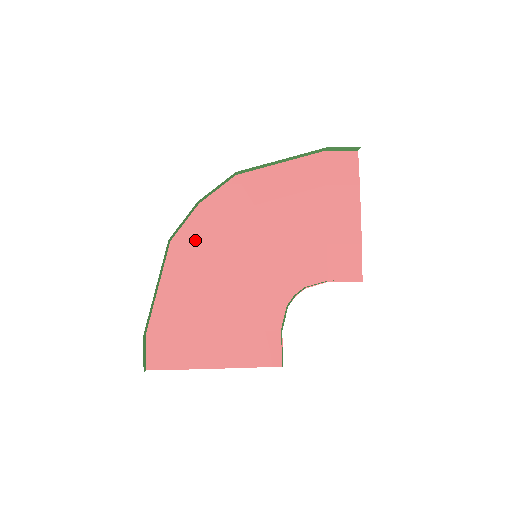
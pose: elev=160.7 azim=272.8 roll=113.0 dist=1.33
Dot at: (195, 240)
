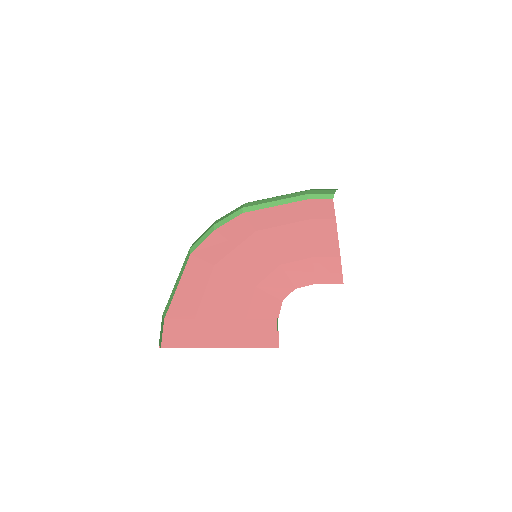
Dot at: (209, 253)
